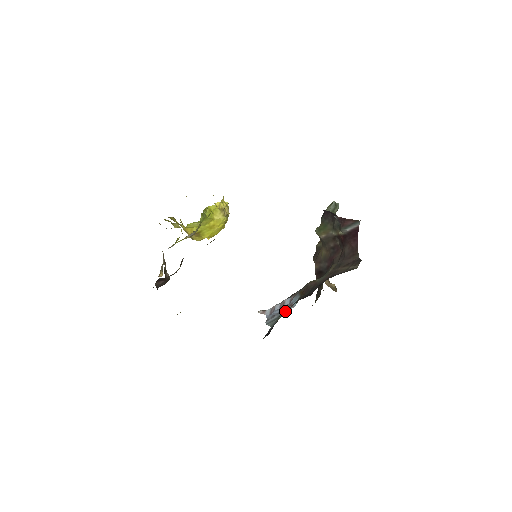
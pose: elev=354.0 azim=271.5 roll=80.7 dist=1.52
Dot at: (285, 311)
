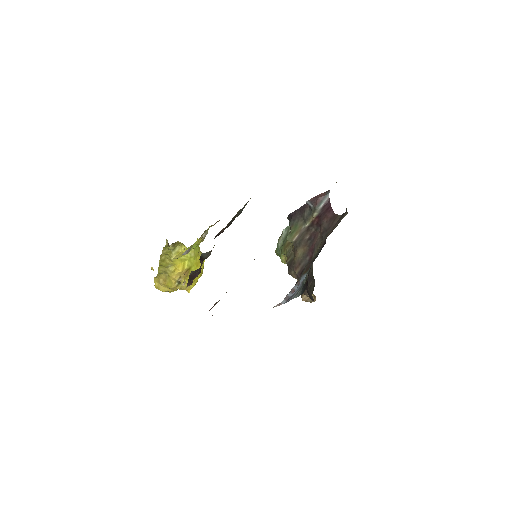
Dot at: (305, 277)
